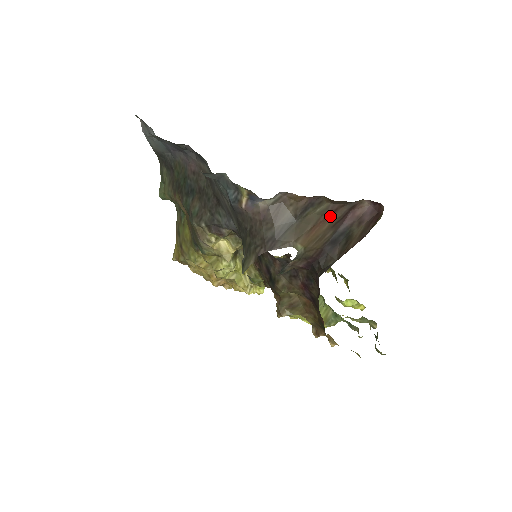
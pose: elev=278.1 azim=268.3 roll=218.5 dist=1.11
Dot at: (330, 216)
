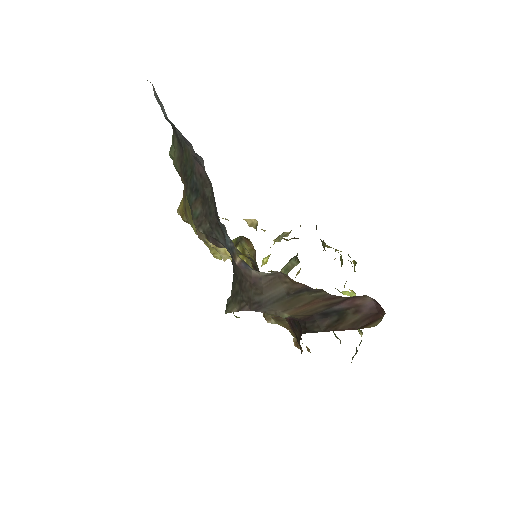
Dot at: (326, 300)
